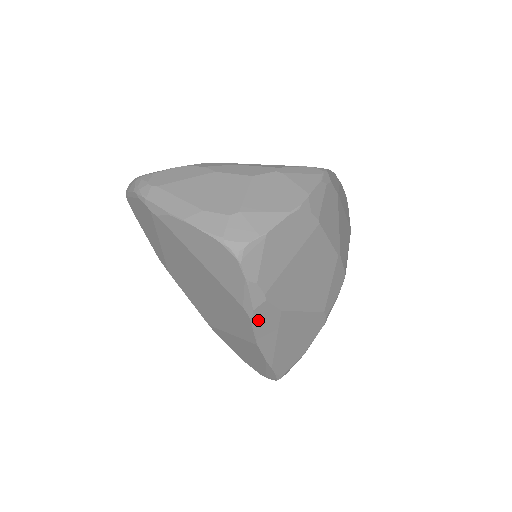
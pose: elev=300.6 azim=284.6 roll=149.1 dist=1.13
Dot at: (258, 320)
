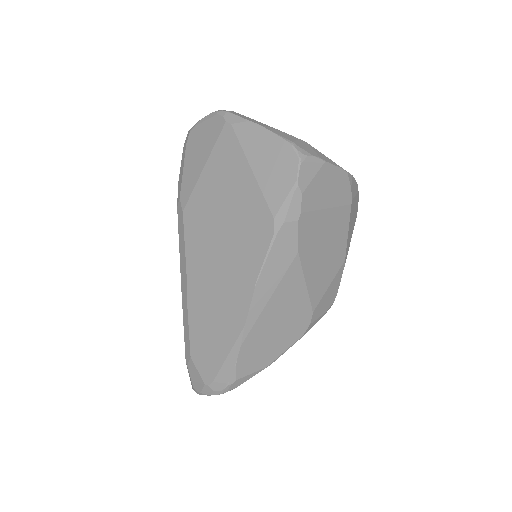
Dot at: (278, 243)
